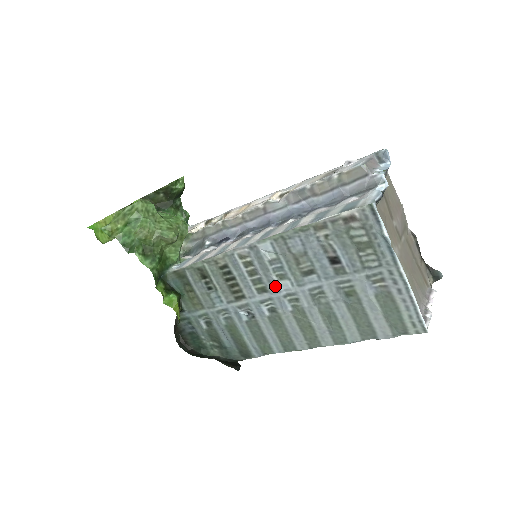
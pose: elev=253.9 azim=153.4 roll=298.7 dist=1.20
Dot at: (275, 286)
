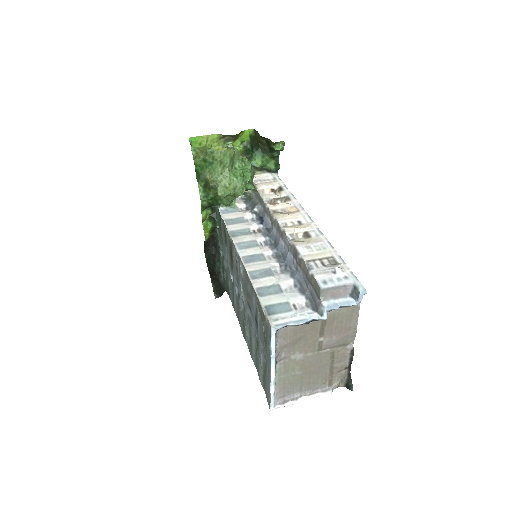
Dot at: (240, 289)
